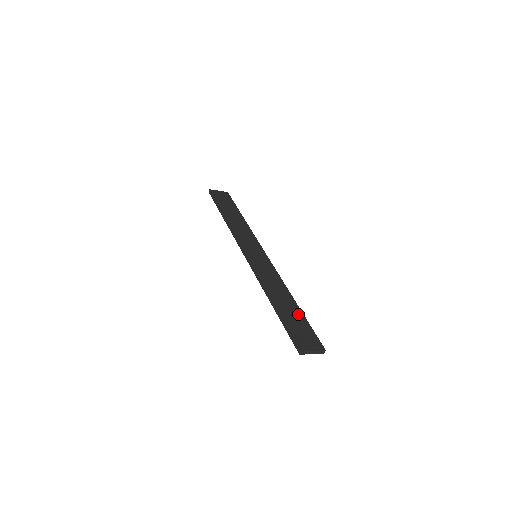
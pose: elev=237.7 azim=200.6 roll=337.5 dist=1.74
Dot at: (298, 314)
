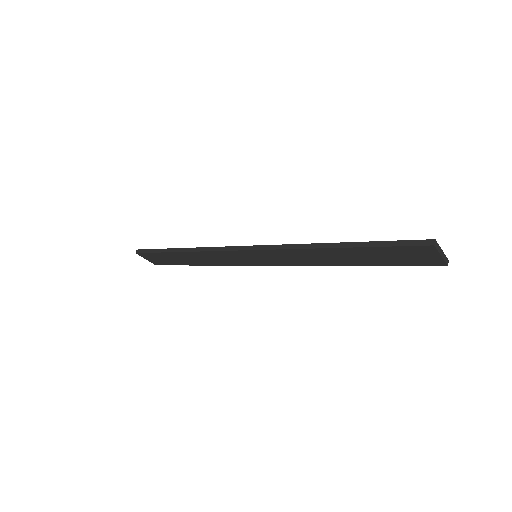
Dot at: occluded
